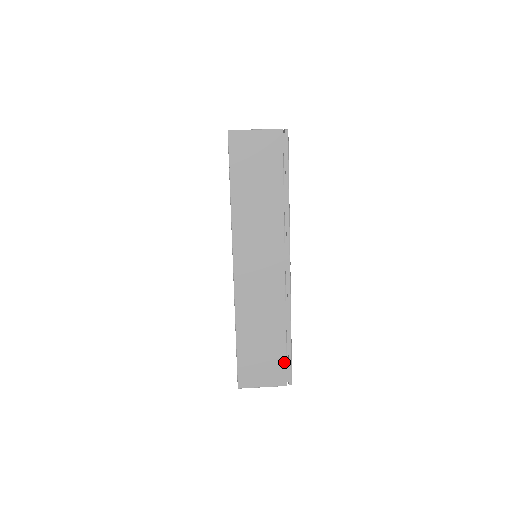
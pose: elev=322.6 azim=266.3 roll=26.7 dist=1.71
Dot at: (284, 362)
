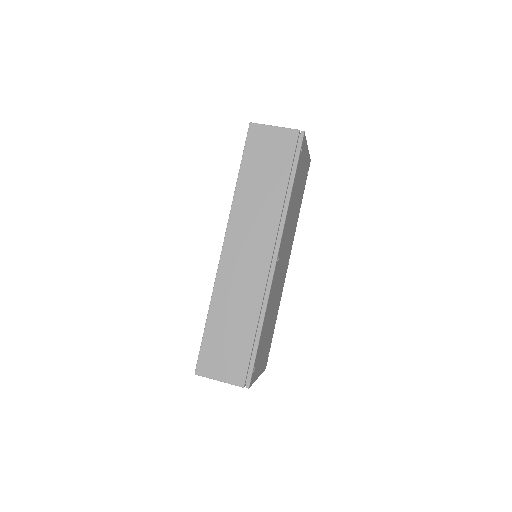
Dot at: (247, 360)
